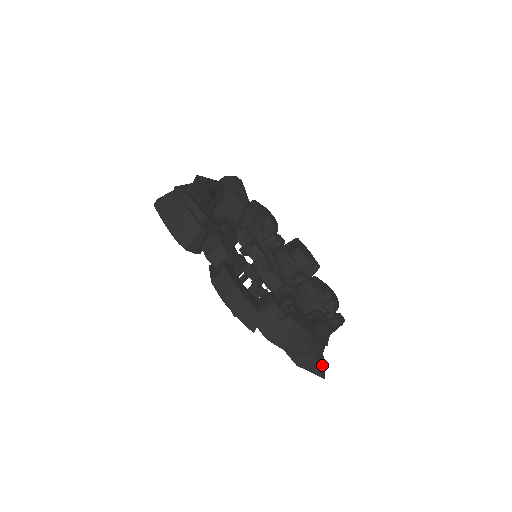
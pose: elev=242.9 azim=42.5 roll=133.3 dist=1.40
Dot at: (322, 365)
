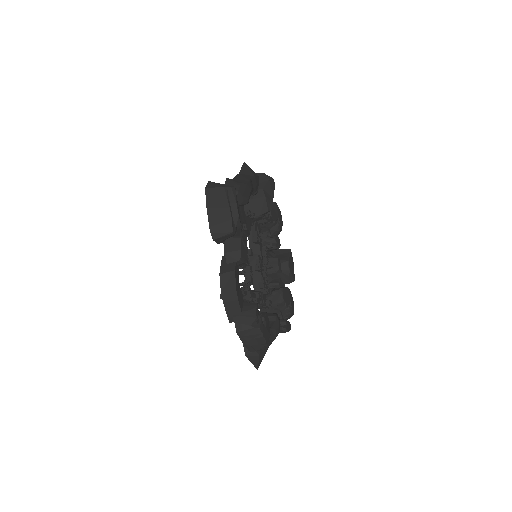
Dot at: (261, 361)
